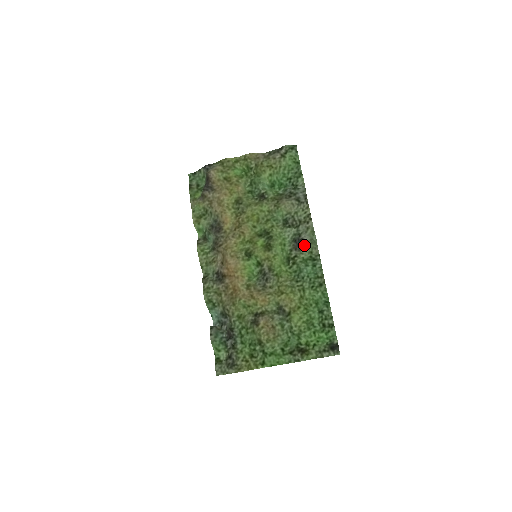
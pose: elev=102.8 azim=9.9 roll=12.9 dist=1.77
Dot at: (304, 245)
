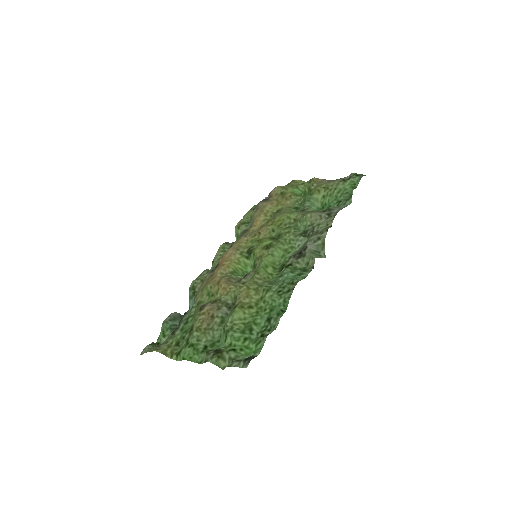
Dot at: (304, 253)
